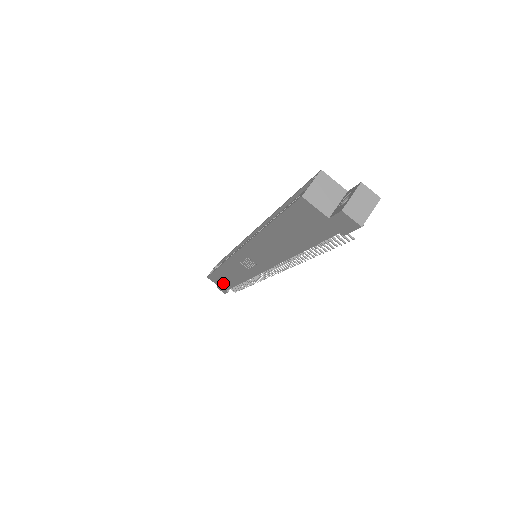
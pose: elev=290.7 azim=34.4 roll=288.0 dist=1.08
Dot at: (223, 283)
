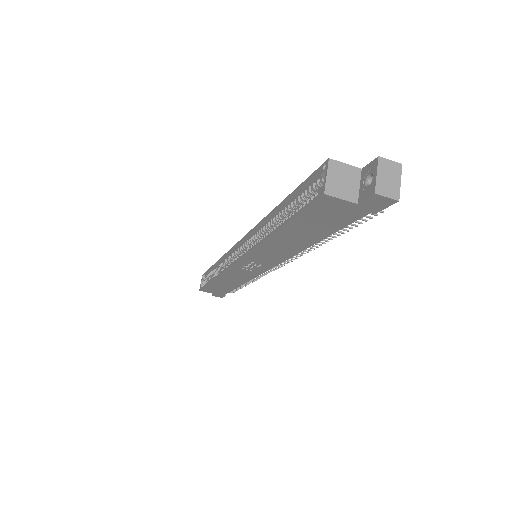
Dot at: (220, 290)
